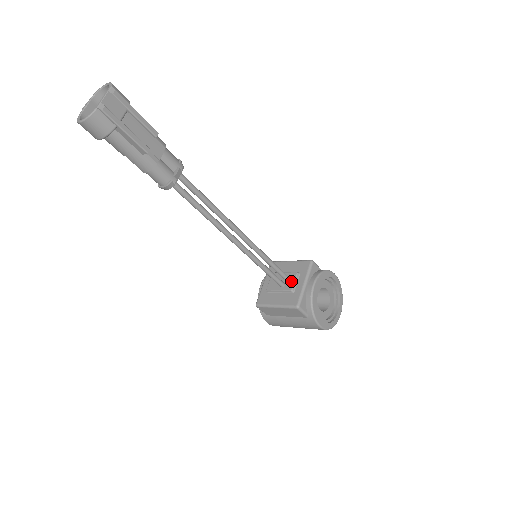
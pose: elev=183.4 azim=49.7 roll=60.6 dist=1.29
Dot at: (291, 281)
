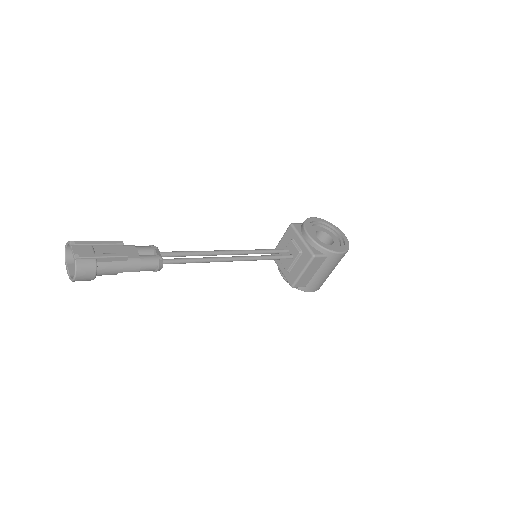
Dot at: (293, 248)
